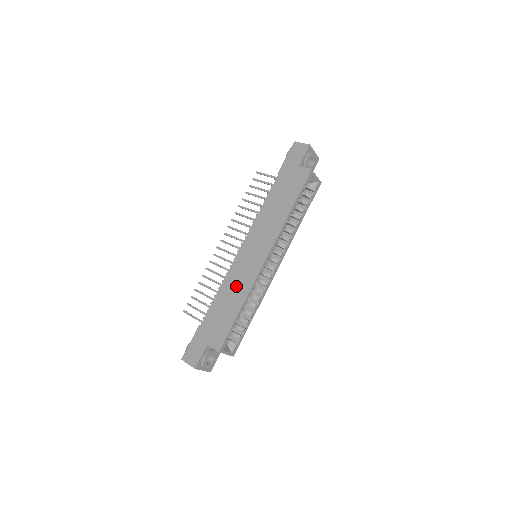
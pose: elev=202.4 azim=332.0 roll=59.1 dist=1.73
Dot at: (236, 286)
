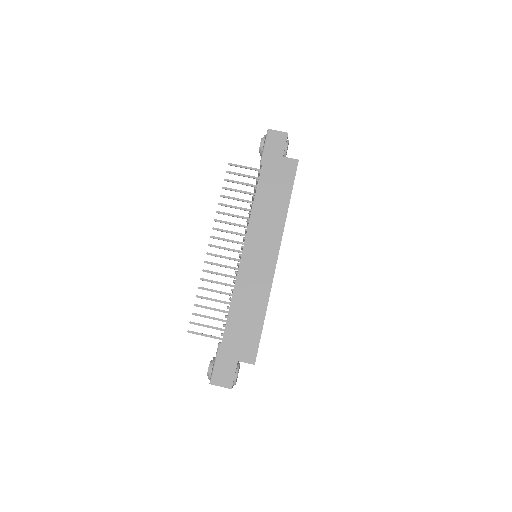
Dot at: (252, 293)
